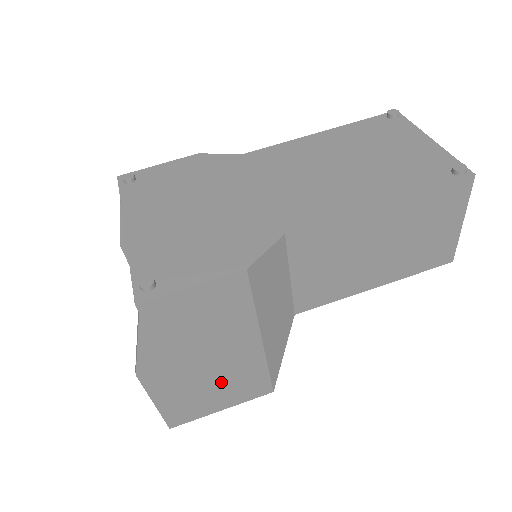
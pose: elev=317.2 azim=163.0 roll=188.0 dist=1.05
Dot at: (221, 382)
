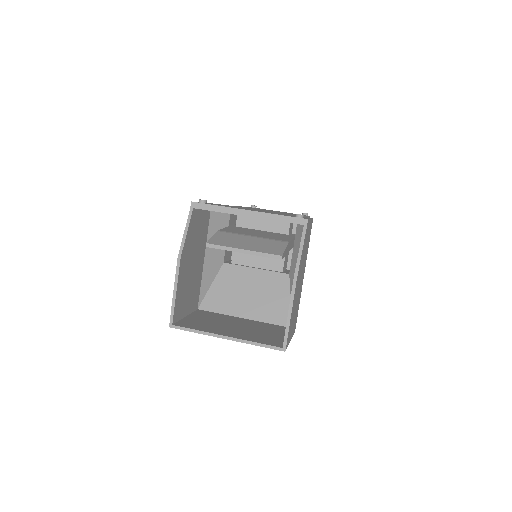
Dot at: (296, 307)
